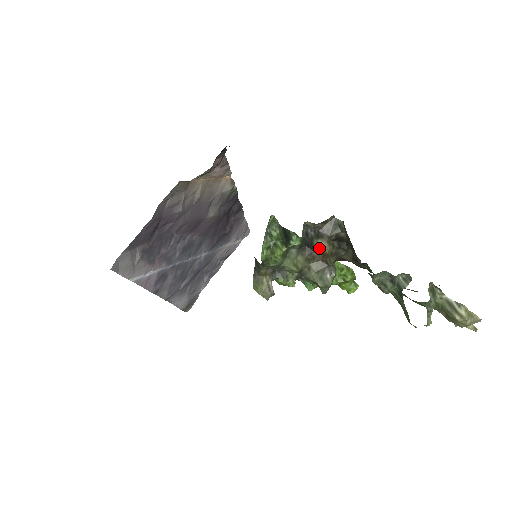
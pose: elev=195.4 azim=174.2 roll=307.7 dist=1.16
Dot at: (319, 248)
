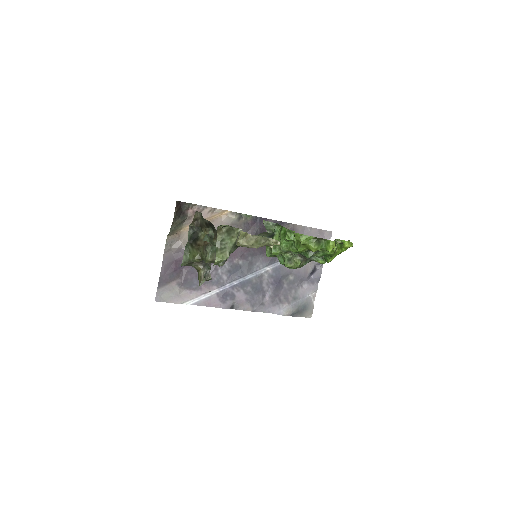
Dot at: (203, 237)
